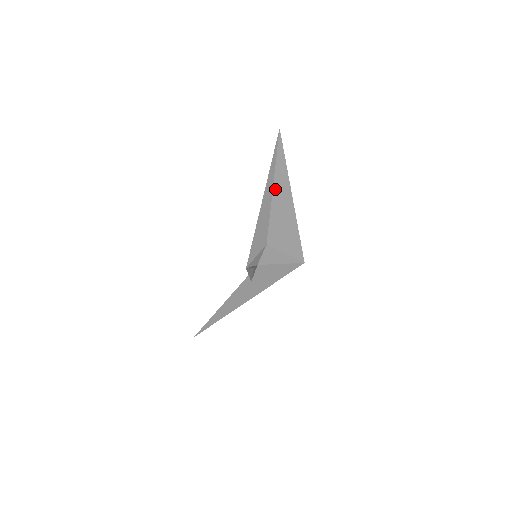
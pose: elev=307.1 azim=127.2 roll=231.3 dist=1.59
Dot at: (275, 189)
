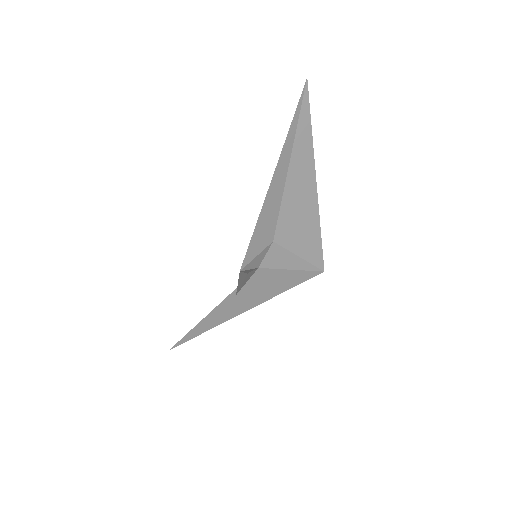
Dot at: (292, 166)
